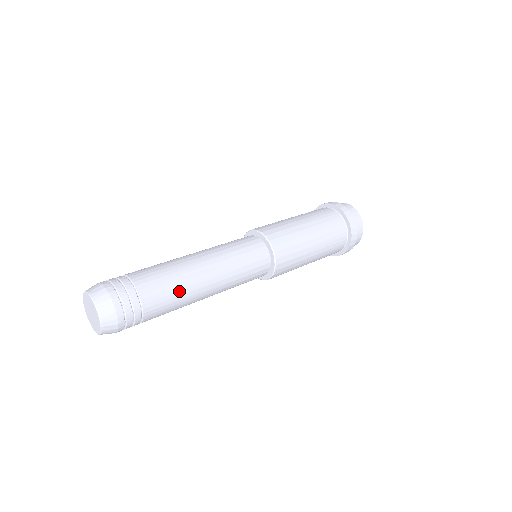
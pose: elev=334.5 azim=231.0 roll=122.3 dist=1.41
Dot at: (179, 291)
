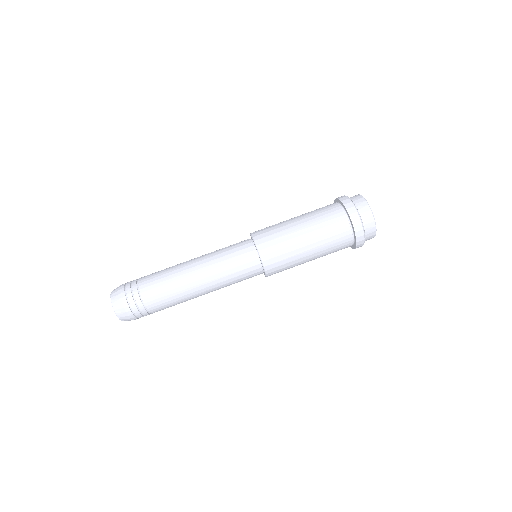
Dot at: (174, 296)
